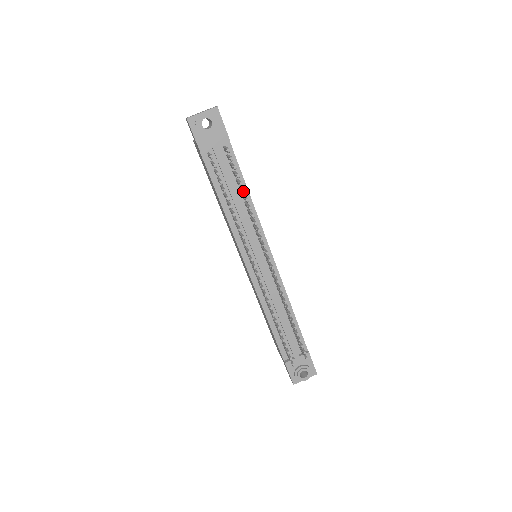
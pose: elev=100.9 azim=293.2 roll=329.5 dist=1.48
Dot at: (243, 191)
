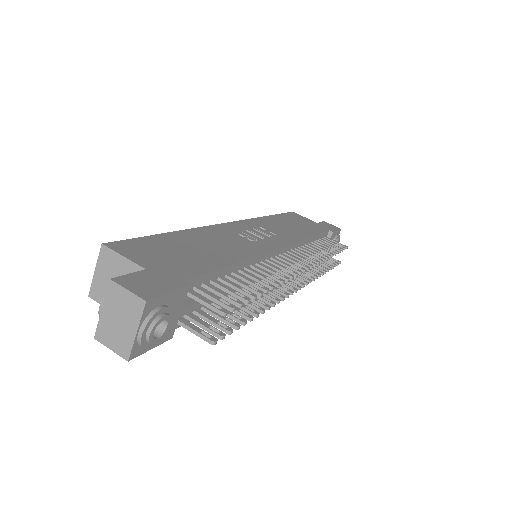
Dot at: (260, 296)
